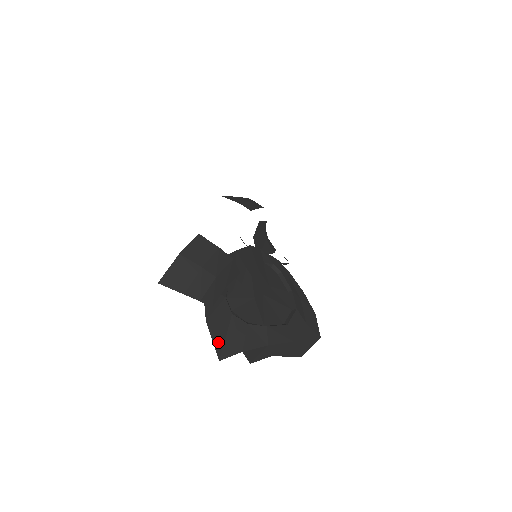
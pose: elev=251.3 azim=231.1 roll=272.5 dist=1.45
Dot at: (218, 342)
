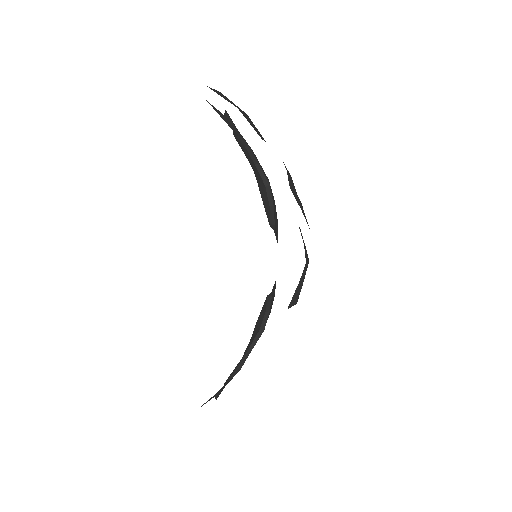
Dot at: occluded
